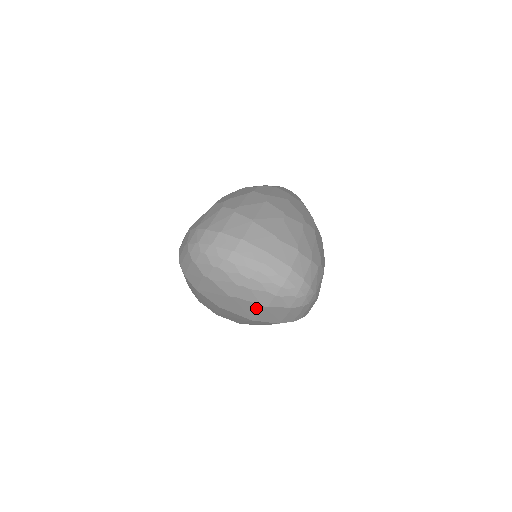
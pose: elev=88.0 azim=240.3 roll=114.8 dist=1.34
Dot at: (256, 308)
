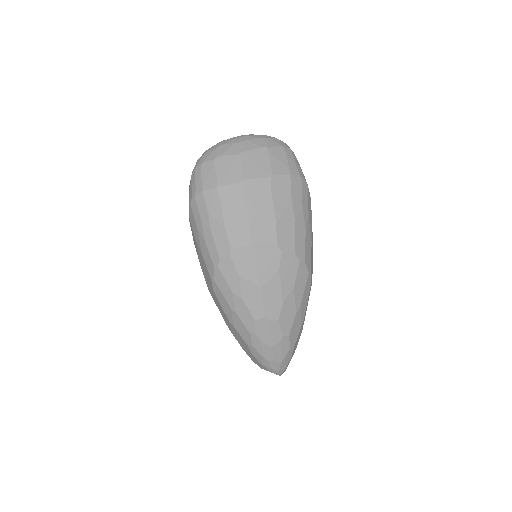
Dot at: (263, 155)
